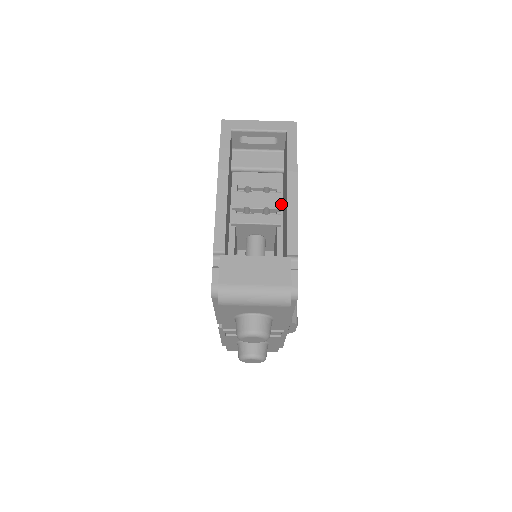
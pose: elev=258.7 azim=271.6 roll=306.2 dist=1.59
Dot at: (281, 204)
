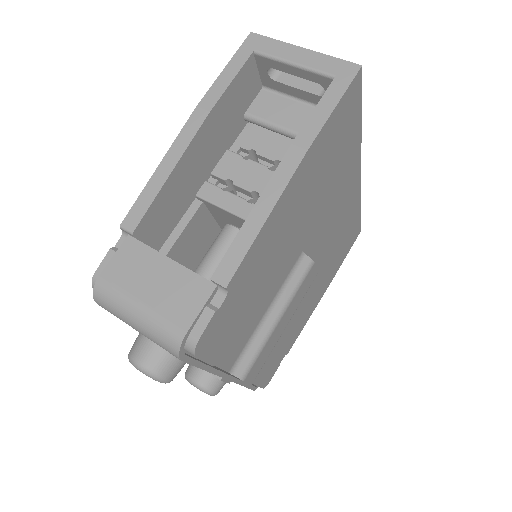
Dot at: occluded
